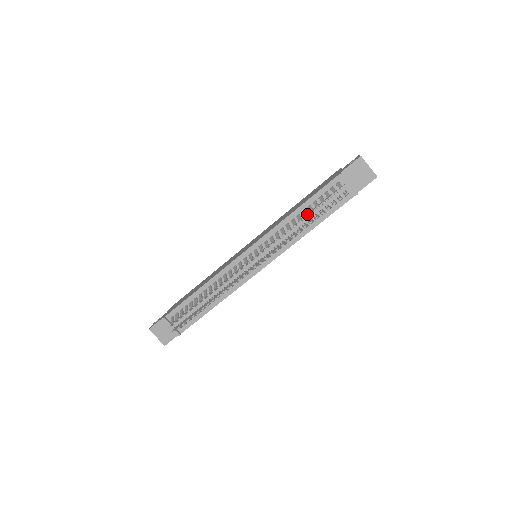
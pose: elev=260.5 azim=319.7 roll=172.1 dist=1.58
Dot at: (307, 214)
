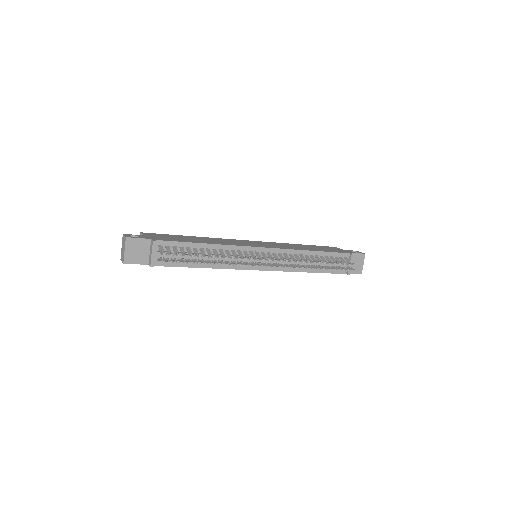
Dot at: occluded
